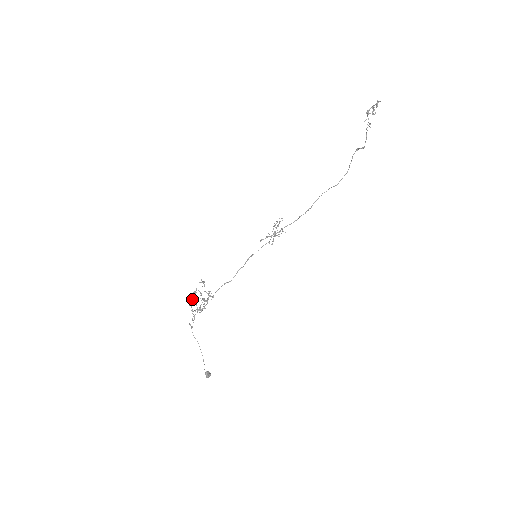
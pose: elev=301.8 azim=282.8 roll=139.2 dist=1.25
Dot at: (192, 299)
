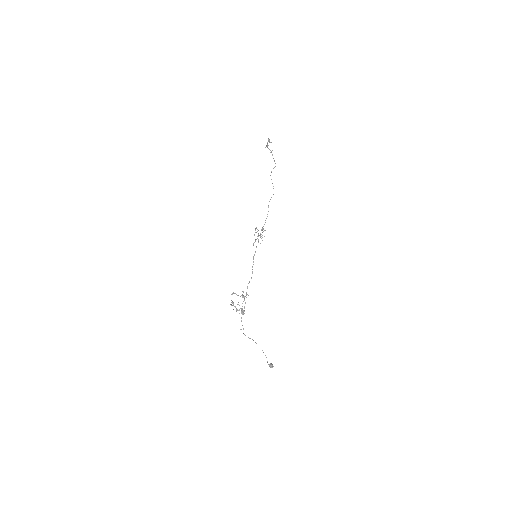
Dot at: occluded
